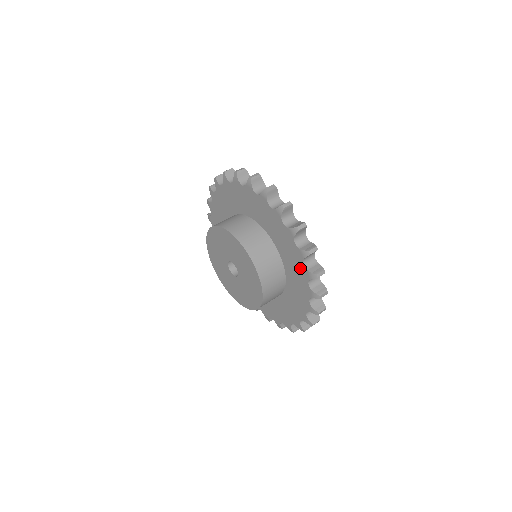
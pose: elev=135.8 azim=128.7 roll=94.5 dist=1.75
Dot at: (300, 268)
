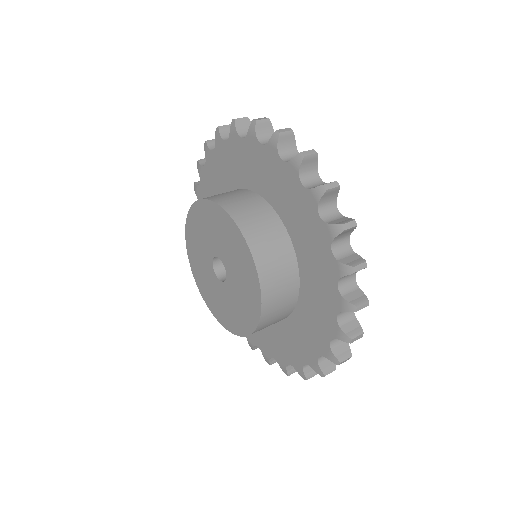
Dot at: (327, 316)
